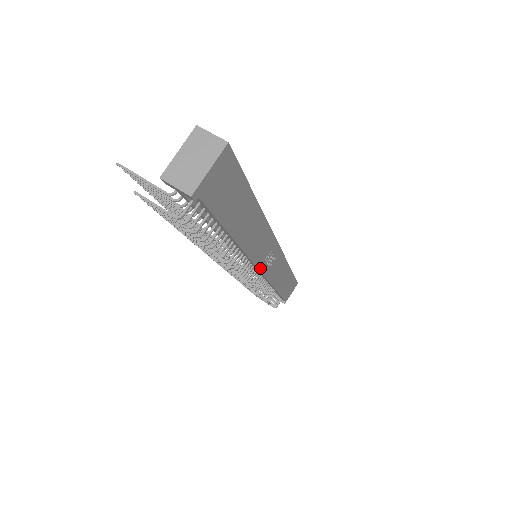
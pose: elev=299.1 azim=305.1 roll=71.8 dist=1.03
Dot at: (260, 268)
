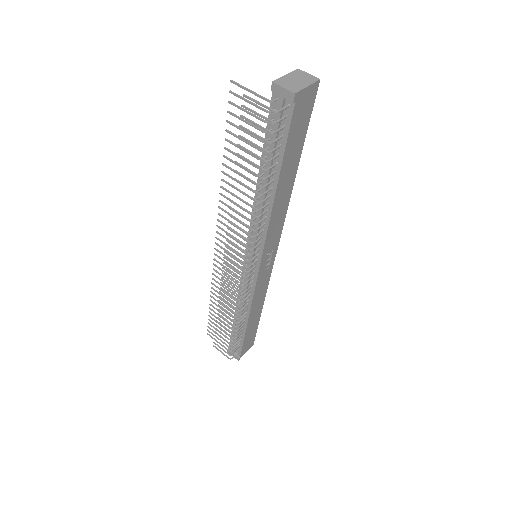
Dot at: (262, 260)
